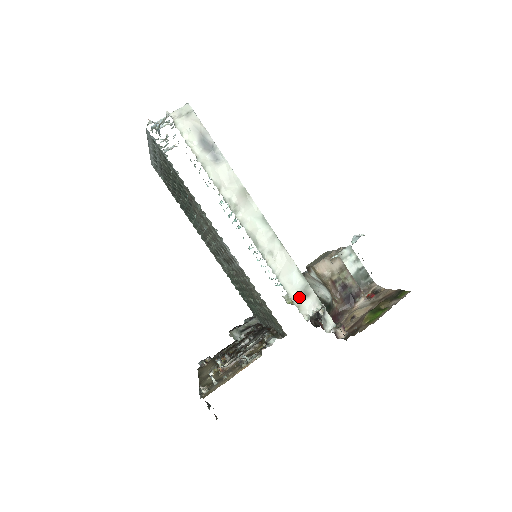
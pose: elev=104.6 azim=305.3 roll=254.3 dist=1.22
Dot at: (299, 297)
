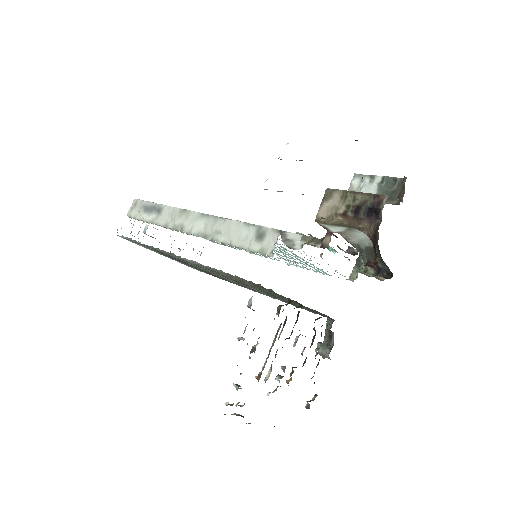
Dot at: (257, 244)
